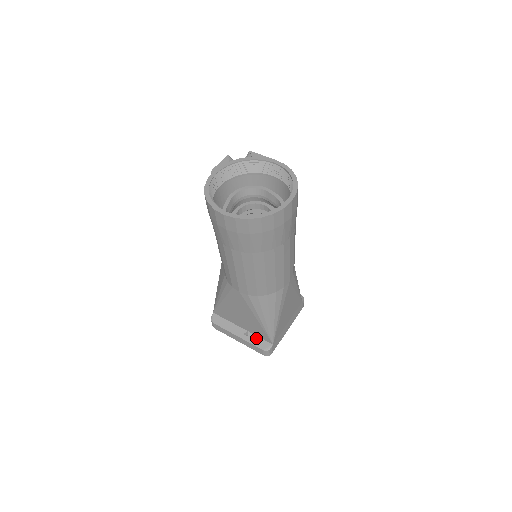
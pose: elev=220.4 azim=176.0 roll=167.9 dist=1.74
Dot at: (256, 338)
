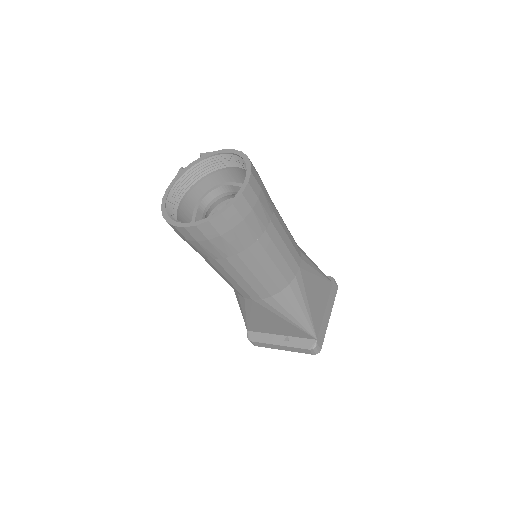
Dot at: (298, 340)
